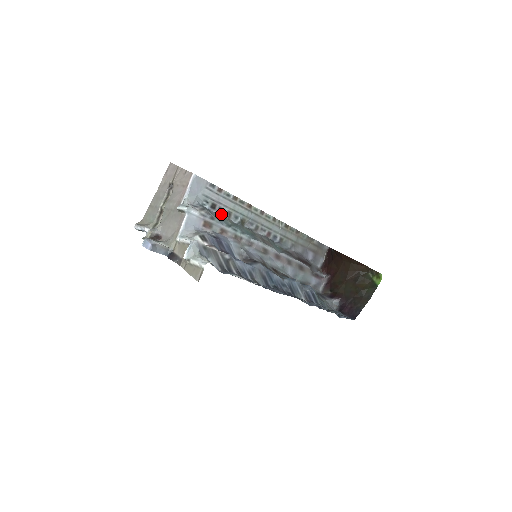
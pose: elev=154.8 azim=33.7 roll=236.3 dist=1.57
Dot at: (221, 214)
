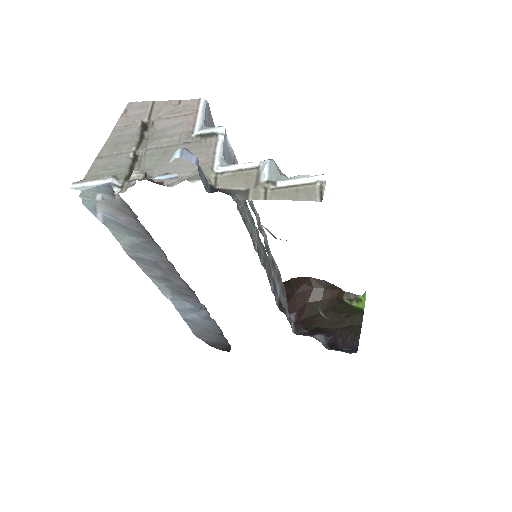
Dot at: occluded
